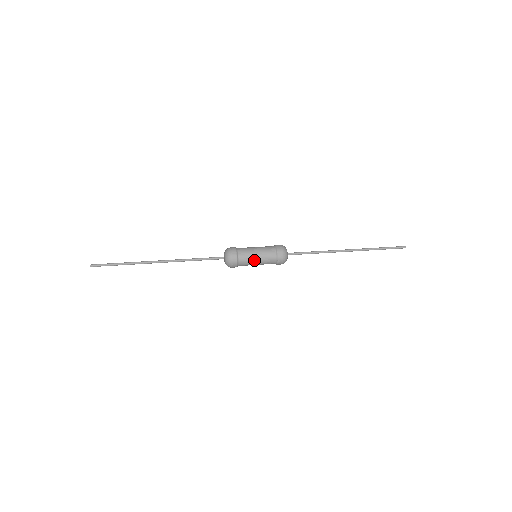
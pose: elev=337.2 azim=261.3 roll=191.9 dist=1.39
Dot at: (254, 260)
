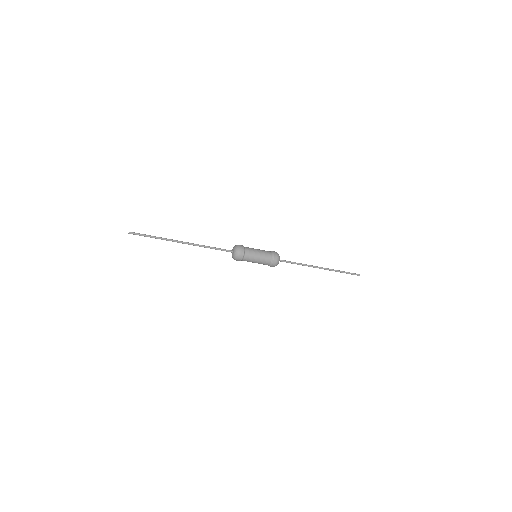
Dot at: (256, 249)
